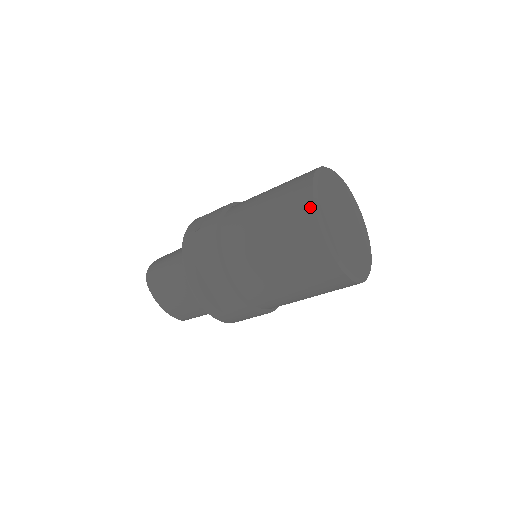
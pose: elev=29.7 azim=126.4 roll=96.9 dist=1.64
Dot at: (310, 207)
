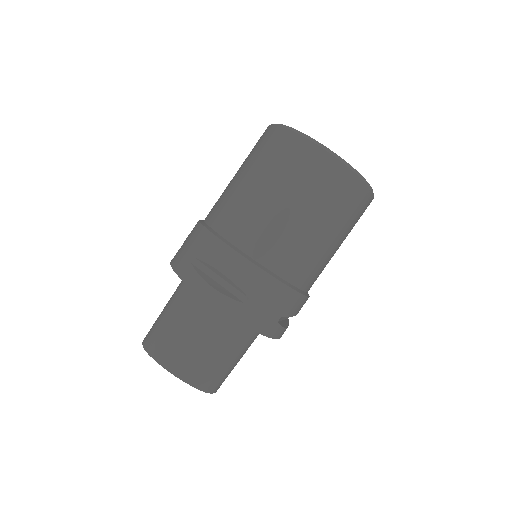
Dot at: (276, 129)
